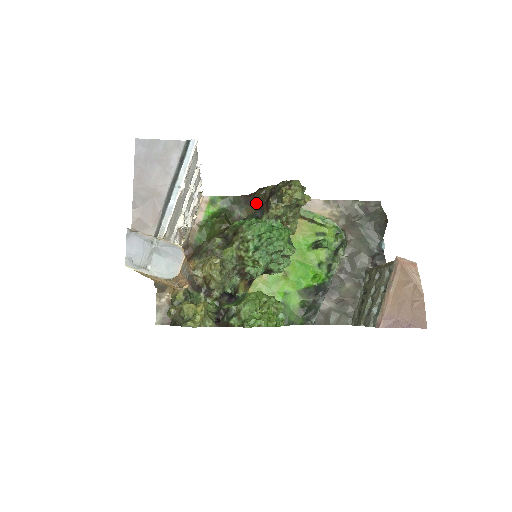
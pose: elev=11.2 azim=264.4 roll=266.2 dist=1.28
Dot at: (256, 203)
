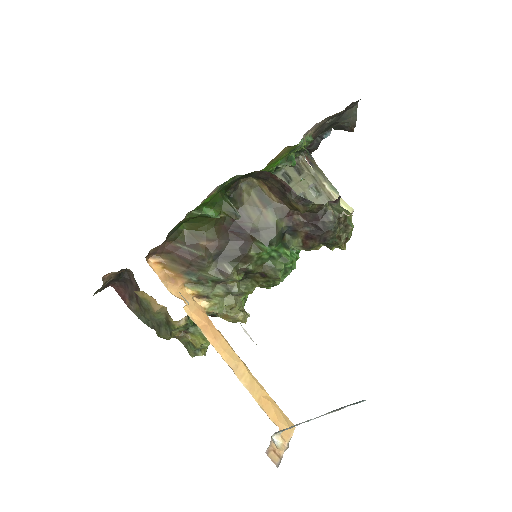
Dot at: (278, 193)
